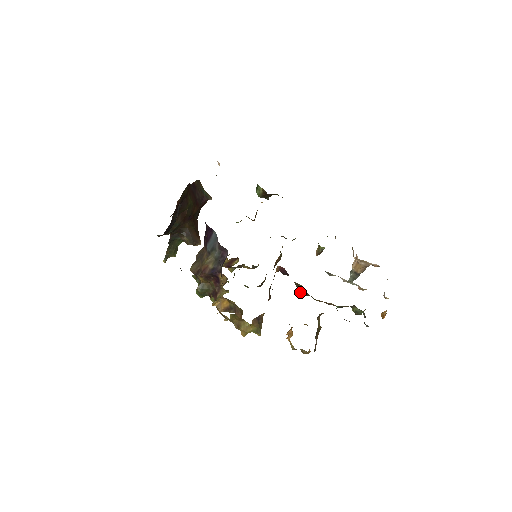
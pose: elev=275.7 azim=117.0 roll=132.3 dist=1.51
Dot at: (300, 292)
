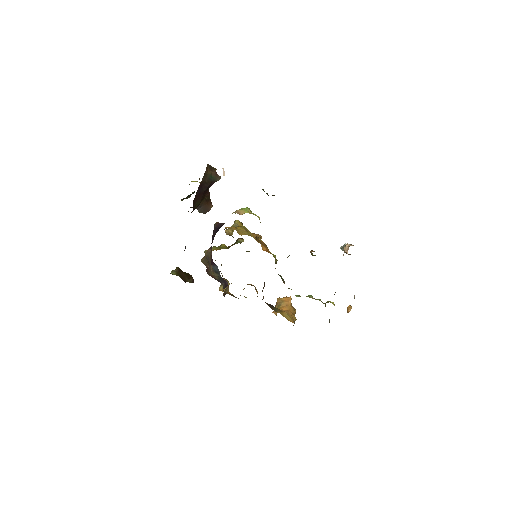
Dot at: occluded
